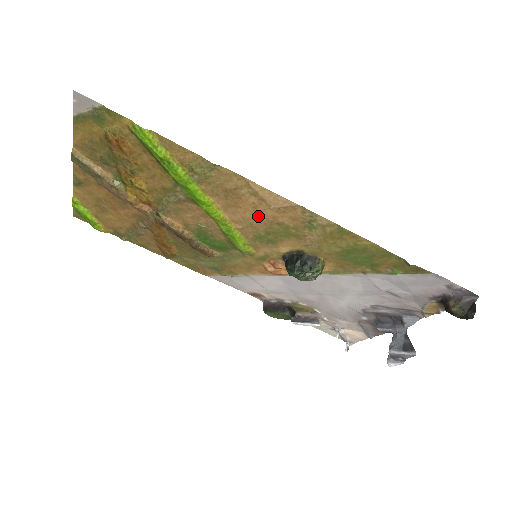
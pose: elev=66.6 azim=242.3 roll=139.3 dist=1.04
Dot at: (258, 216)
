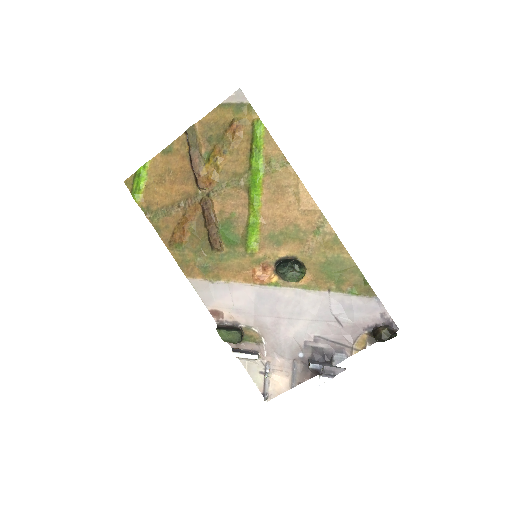
Dot at: (285, 215)
